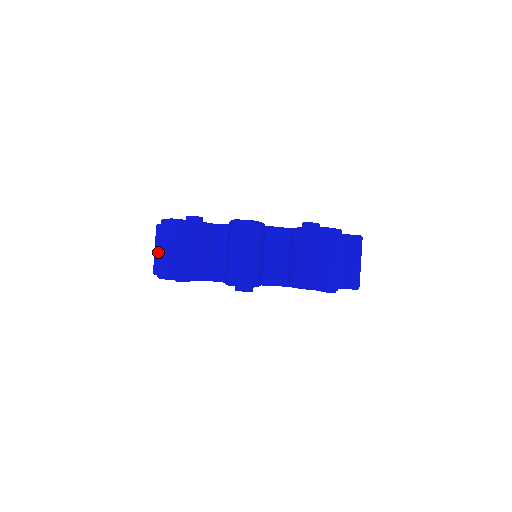
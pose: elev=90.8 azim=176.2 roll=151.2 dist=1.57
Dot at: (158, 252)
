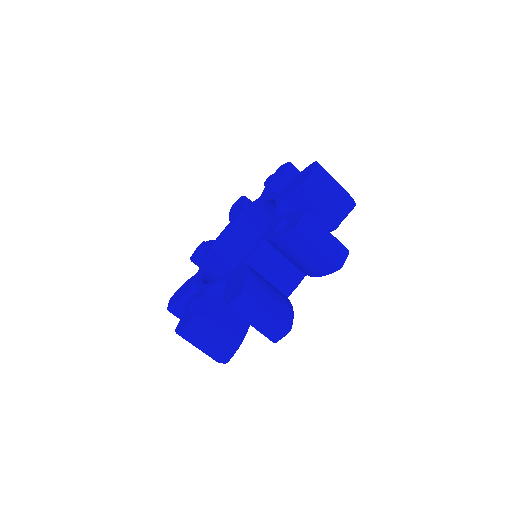
Dot at: occluded
